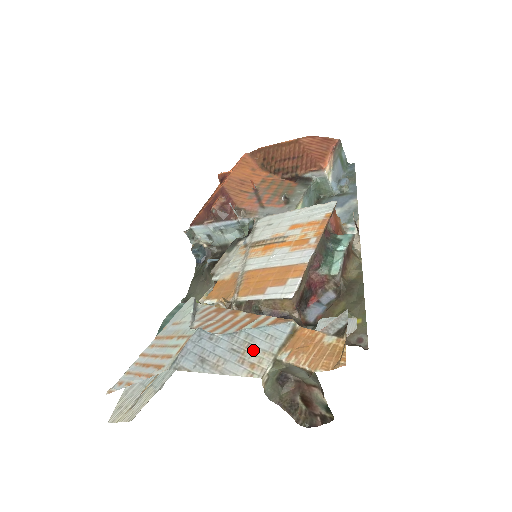
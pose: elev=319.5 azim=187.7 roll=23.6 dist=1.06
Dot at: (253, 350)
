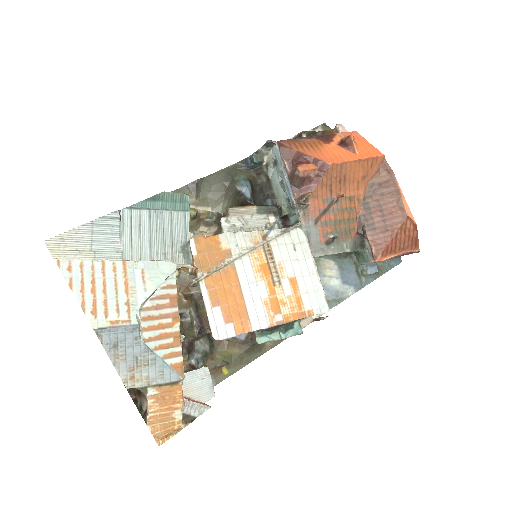
Dot at: (144, 370)
